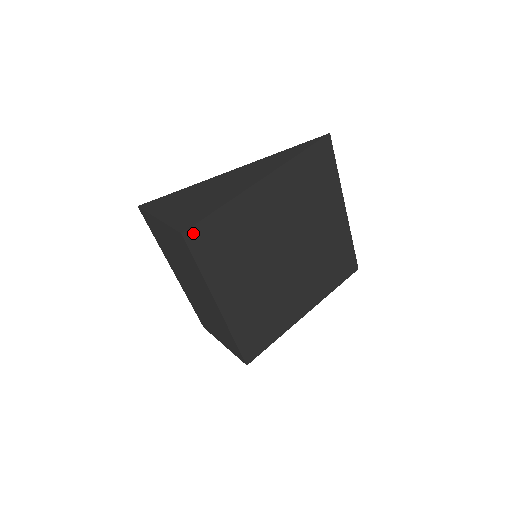
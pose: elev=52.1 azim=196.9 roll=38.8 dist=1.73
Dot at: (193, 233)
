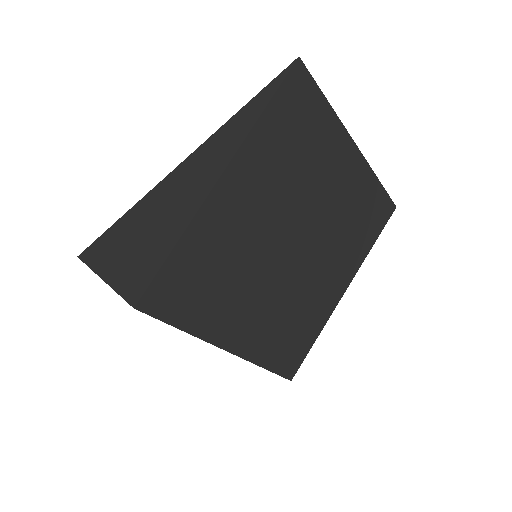
Dot at: (151, 298)
